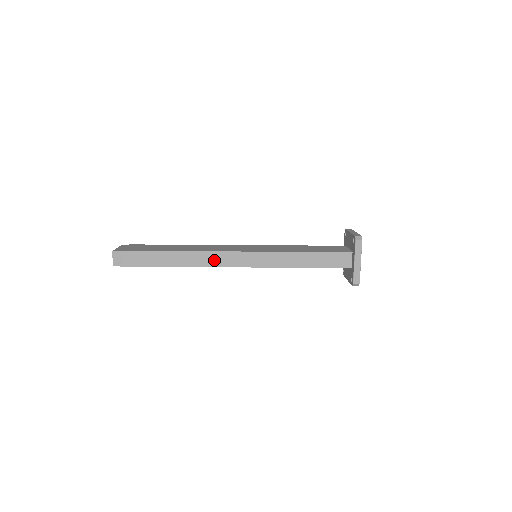
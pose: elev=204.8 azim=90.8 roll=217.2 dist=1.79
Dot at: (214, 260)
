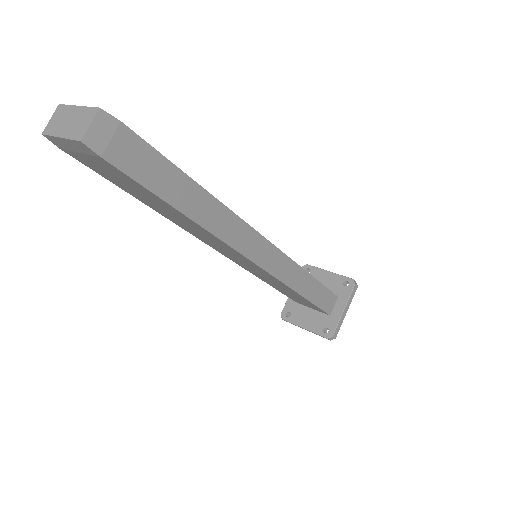
Dot at: (239, 236)
